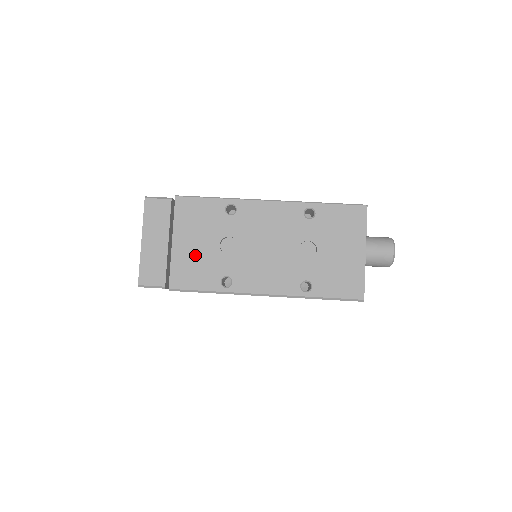
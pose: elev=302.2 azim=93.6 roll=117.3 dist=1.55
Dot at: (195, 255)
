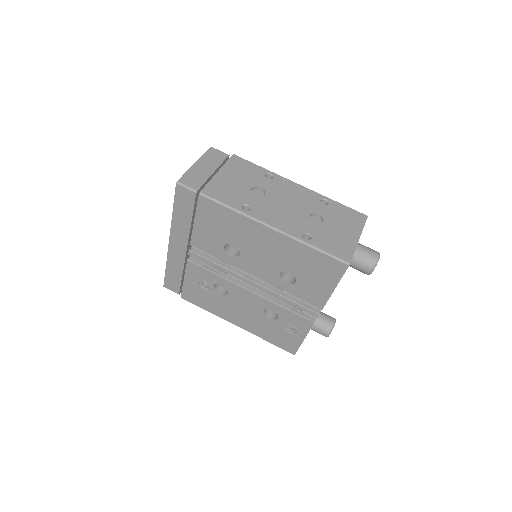
Dot at: (231, 185)
